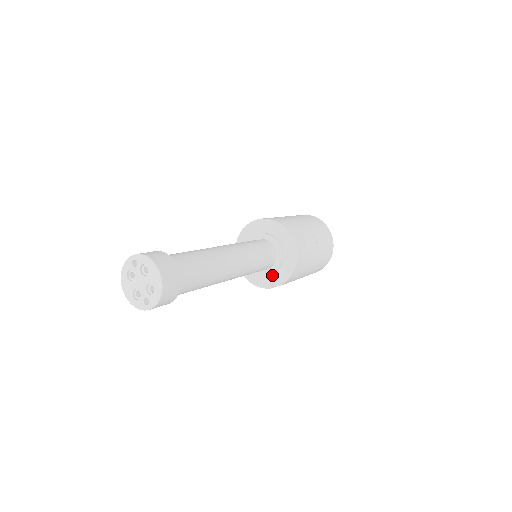
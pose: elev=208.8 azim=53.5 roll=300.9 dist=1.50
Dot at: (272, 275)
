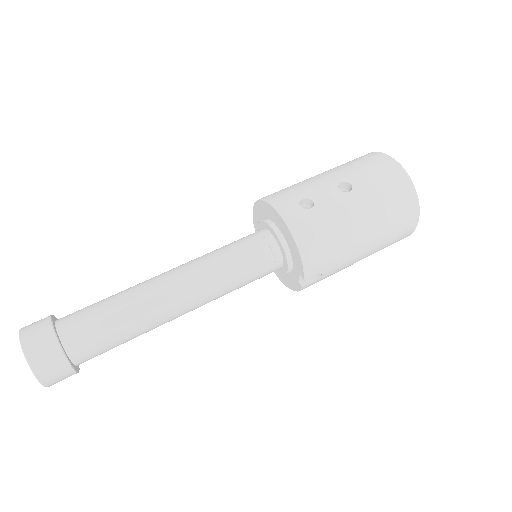
Dot at: (293, 270)
